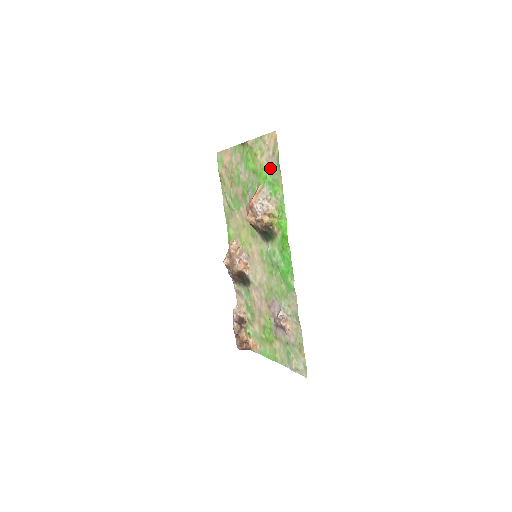
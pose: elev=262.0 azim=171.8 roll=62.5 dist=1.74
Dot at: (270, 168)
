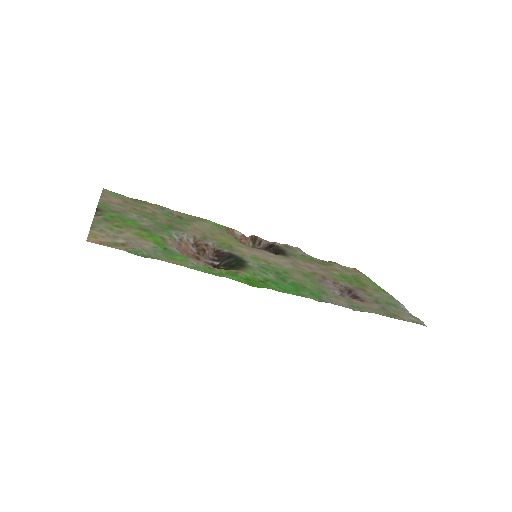
Dot at: (144, 244)
